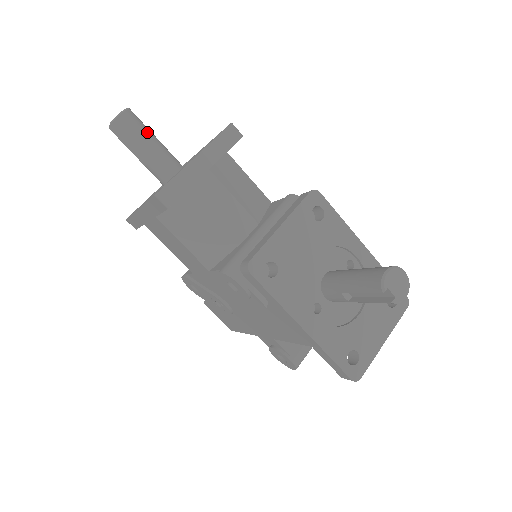
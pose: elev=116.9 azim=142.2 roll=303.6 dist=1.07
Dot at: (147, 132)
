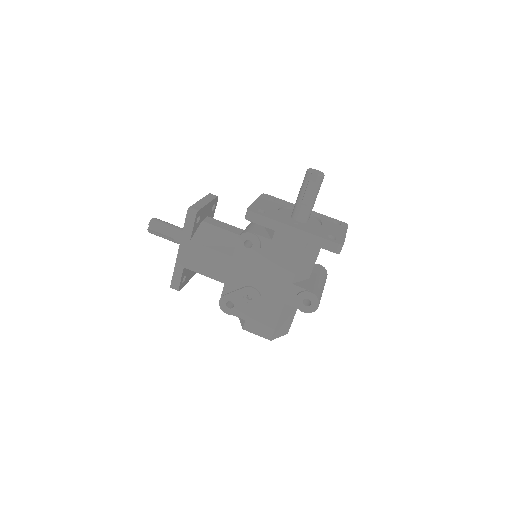
Dot at: (169, 223)
